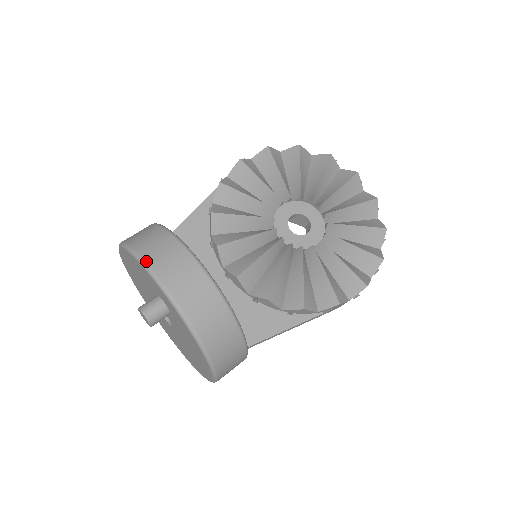
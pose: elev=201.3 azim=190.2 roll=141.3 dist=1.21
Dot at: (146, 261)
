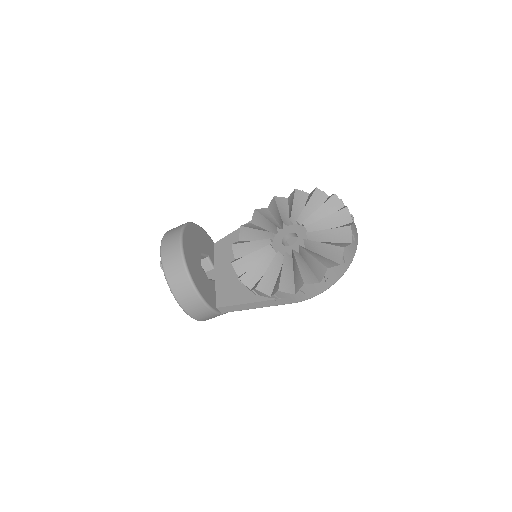
Dot at: (165, 234)
